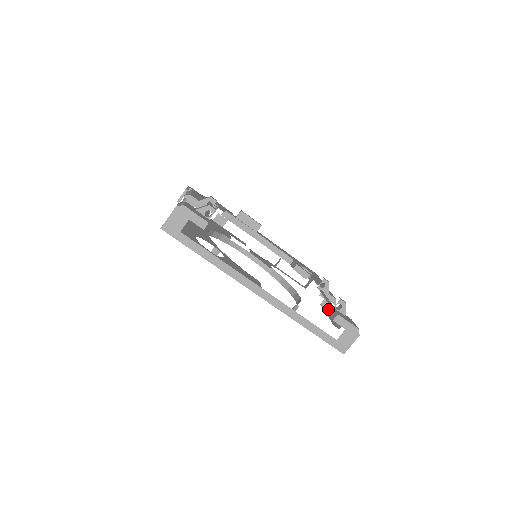
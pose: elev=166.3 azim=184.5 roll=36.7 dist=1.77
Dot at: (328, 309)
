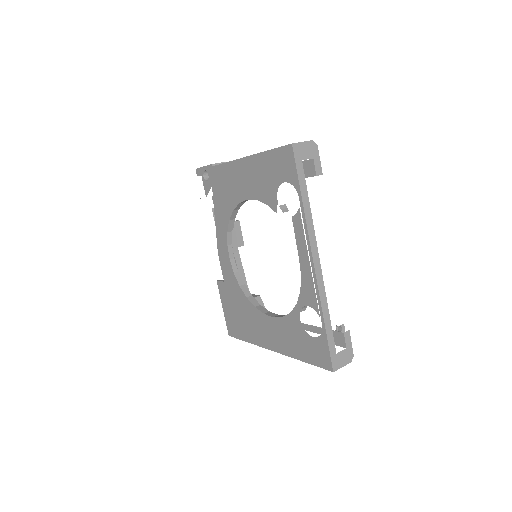
Dot at: occluded
